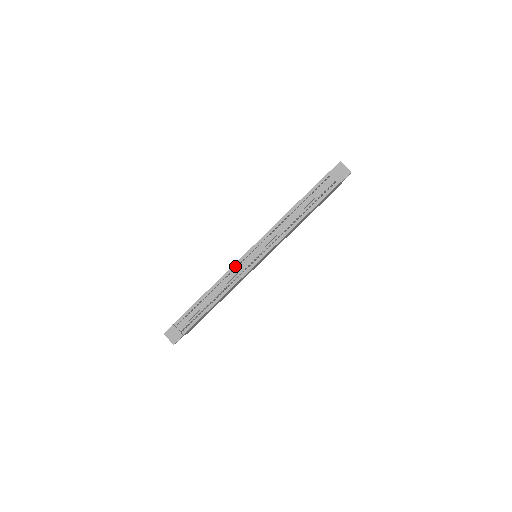
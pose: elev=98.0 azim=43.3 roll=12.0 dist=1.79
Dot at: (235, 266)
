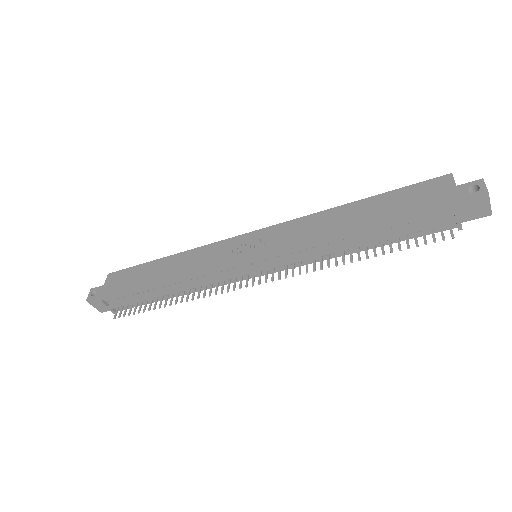
Dot at: (217, 271)
